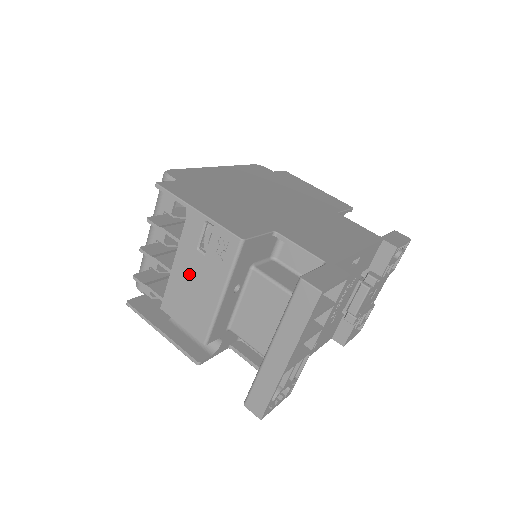
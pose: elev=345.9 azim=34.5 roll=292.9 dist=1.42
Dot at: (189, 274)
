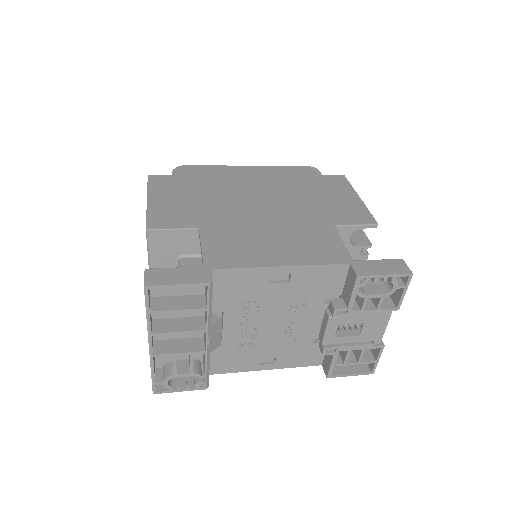
Dot at: occluded
